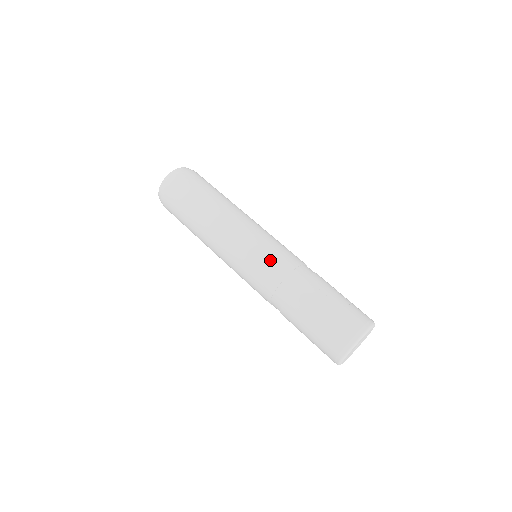
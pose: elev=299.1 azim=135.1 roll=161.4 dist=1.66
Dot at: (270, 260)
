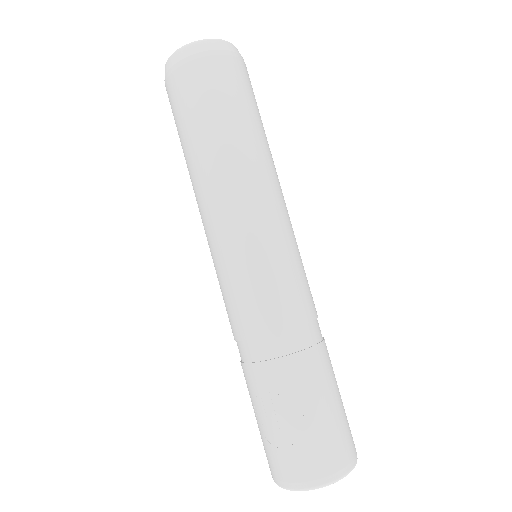
Dot at: (228, 303)
